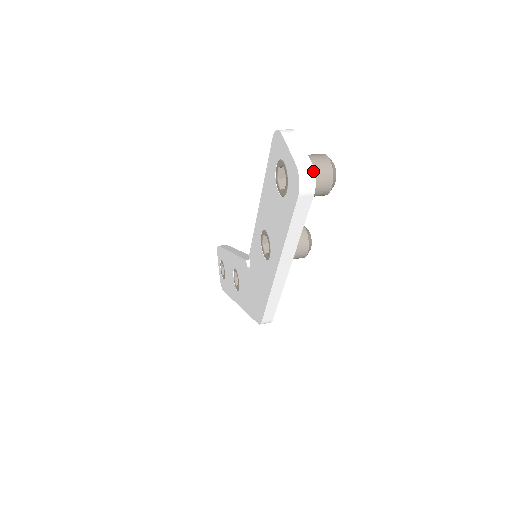
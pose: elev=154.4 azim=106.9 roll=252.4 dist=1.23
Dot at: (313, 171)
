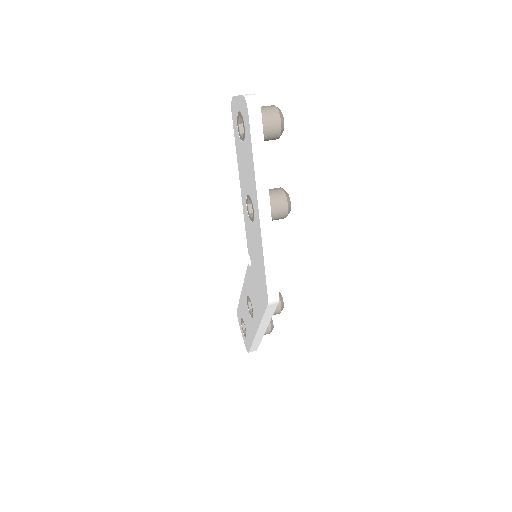
Dot at: (256, 95)
